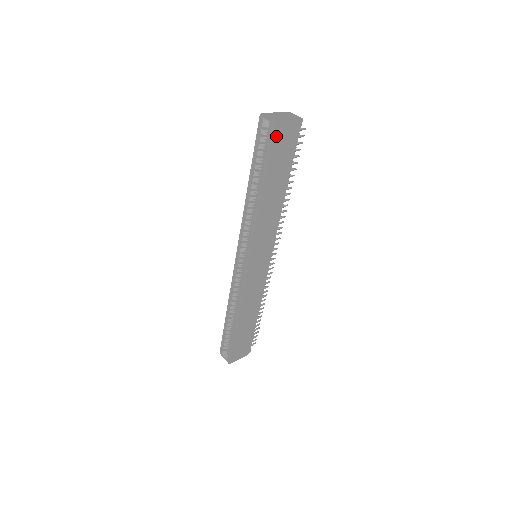
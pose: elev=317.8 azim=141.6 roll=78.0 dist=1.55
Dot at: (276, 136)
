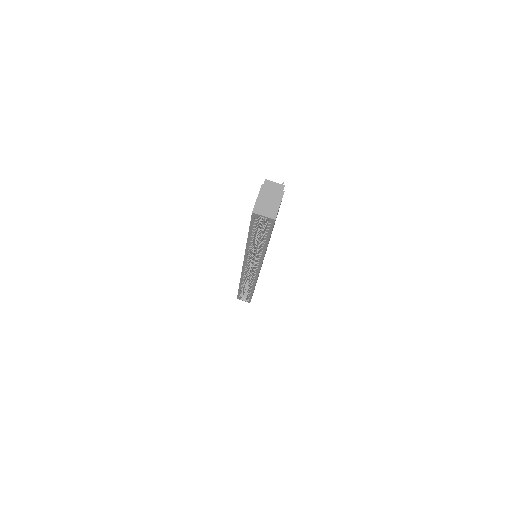
Dot at: occluded
